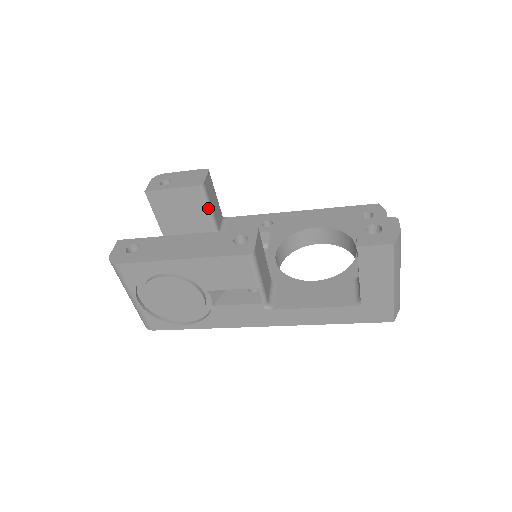
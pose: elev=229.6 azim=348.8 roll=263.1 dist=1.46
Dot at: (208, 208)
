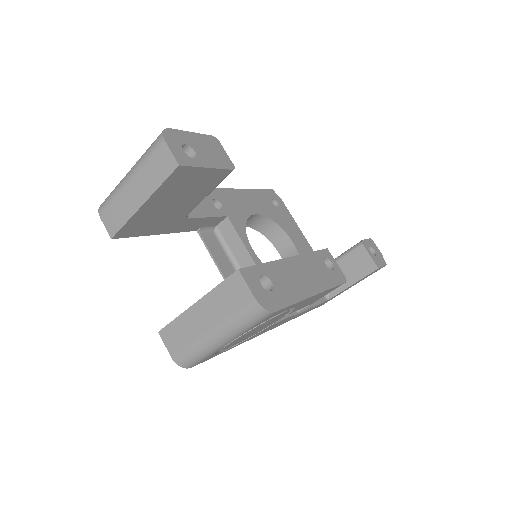
Dot at: occluded
